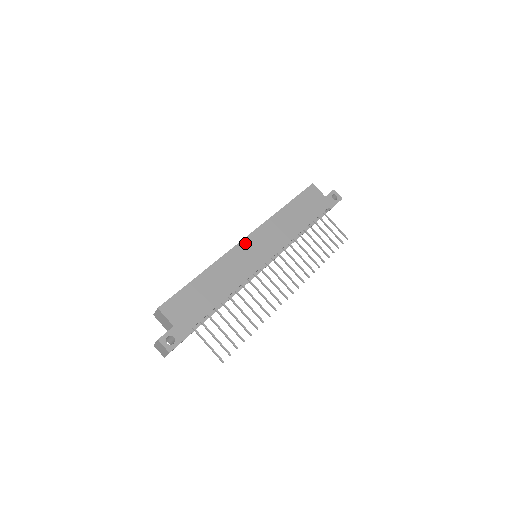
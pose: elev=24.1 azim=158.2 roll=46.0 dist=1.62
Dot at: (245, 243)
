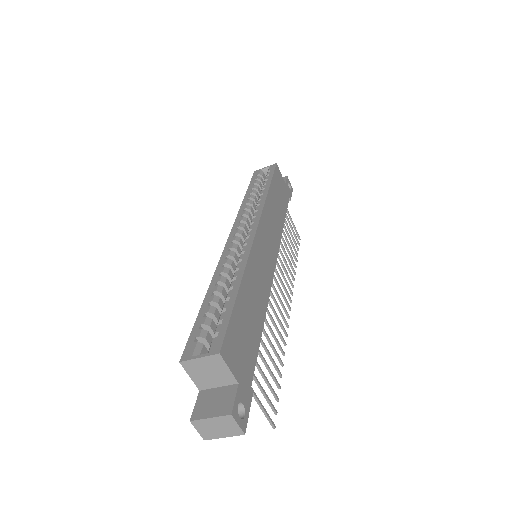
Dot at: (258, 237)
